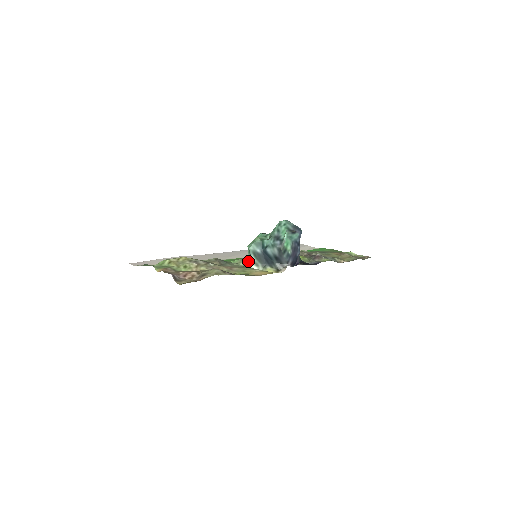
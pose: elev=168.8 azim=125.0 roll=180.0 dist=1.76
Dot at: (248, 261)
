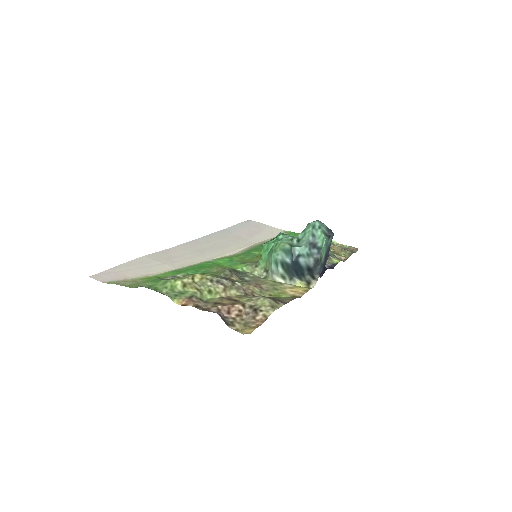
Dot at: (265, 270)
